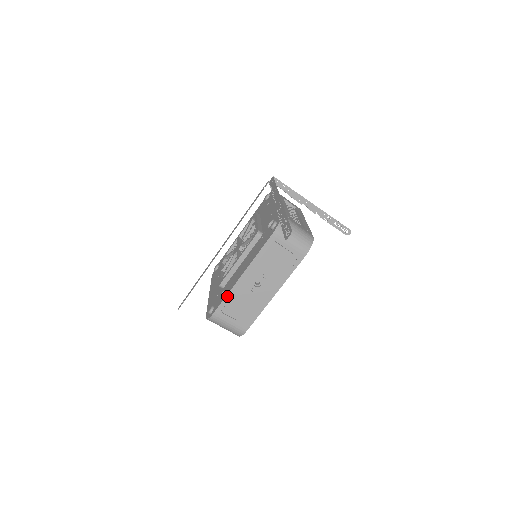
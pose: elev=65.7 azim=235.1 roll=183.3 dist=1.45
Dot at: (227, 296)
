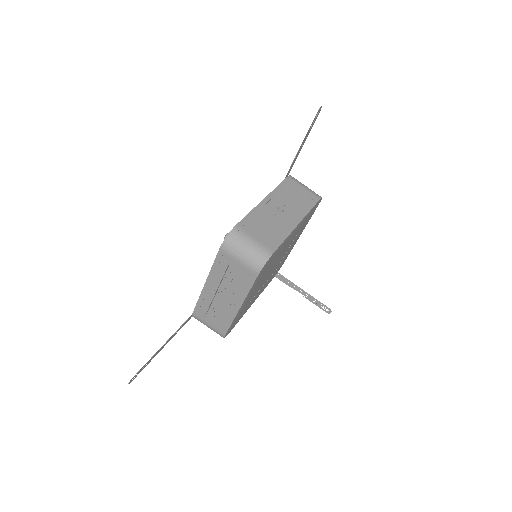
Dot at: (250, 213)
